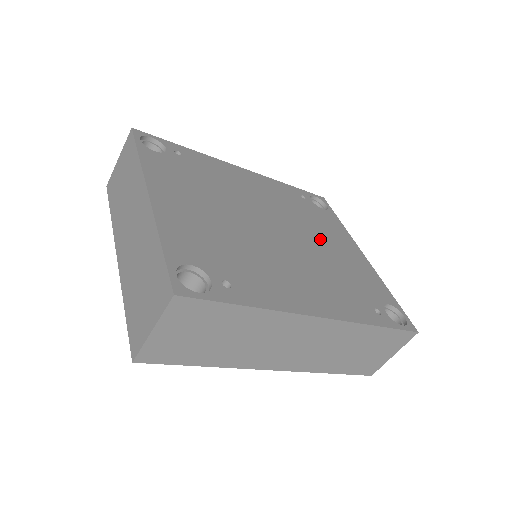
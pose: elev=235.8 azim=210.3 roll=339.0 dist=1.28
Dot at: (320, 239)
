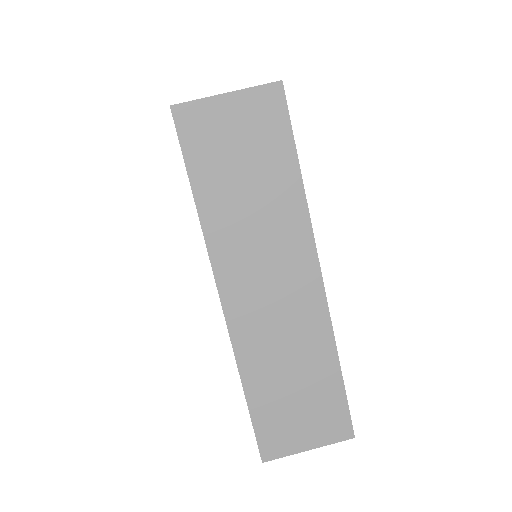
Dot at: occluded
